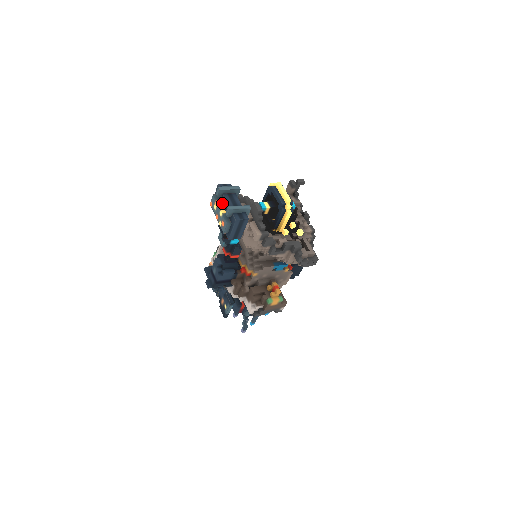
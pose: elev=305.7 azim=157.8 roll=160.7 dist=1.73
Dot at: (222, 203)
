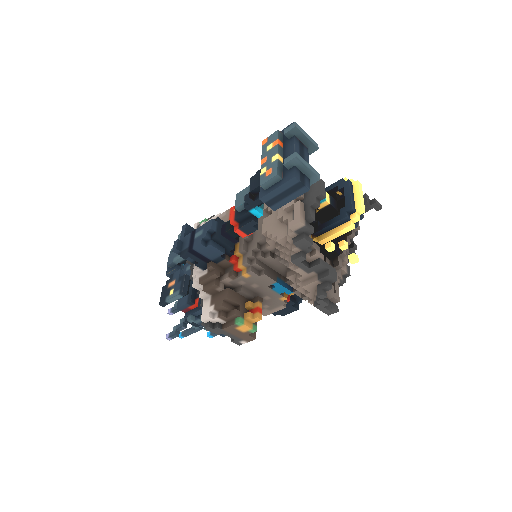
Dot at: (284, 147)
